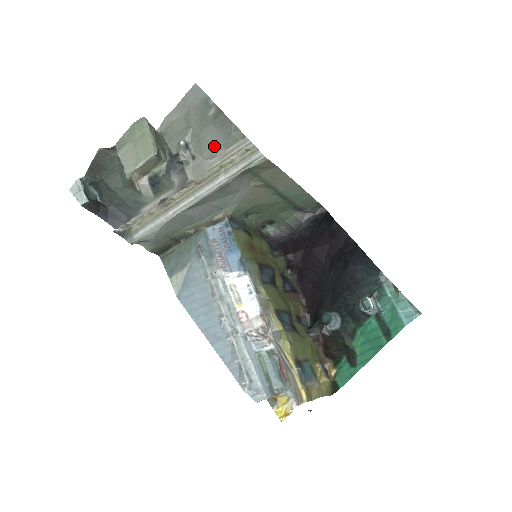
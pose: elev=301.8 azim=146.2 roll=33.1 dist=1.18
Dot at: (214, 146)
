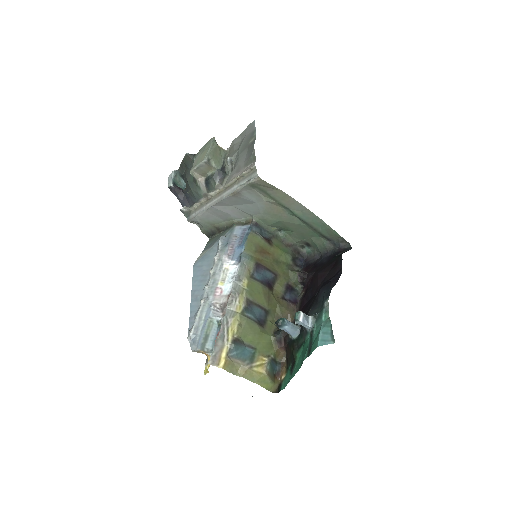
Dot at: (241, 164)
